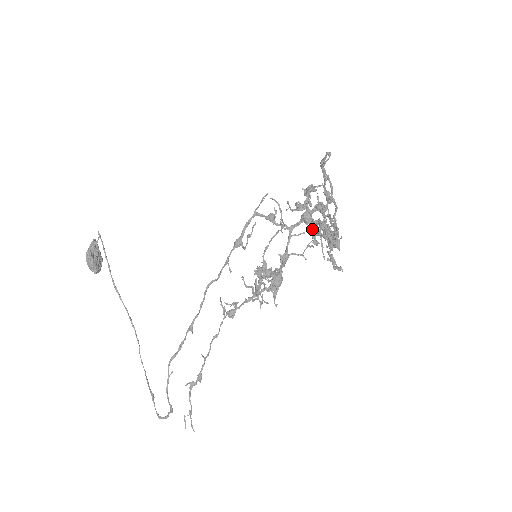
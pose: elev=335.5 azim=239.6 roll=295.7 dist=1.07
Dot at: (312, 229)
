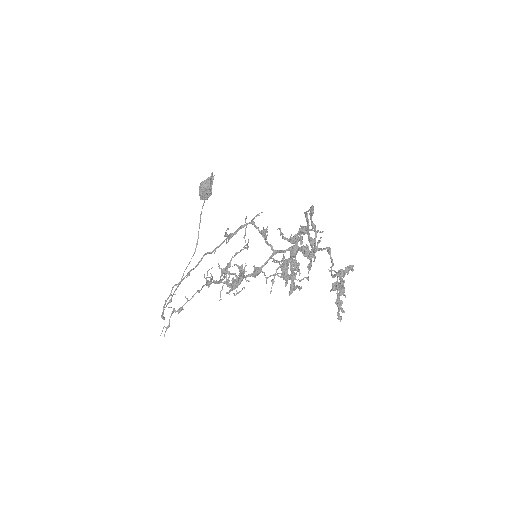
Dot at: (347, 268)
